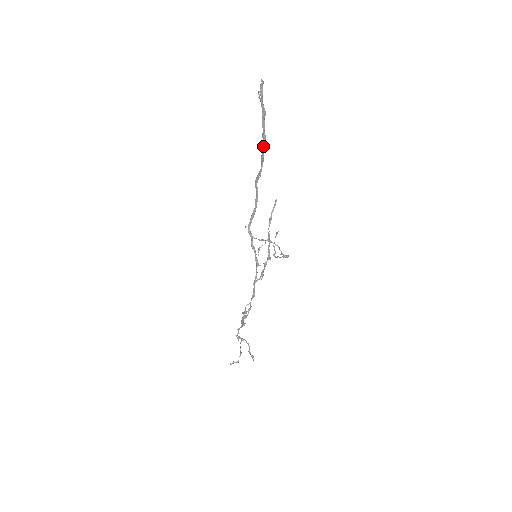
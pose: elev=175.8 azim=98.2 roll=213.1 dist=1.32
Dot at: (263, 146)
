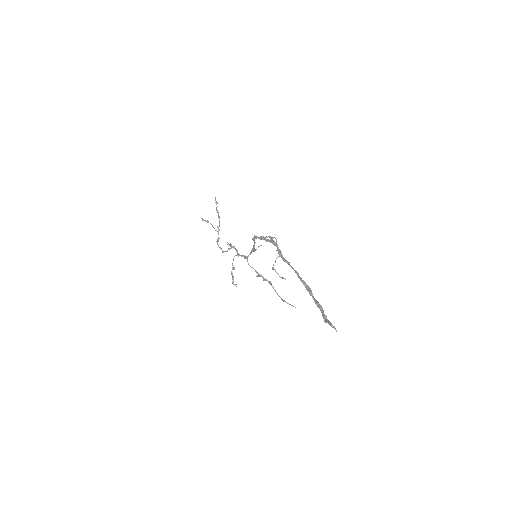
Dot at: (305, 284)
